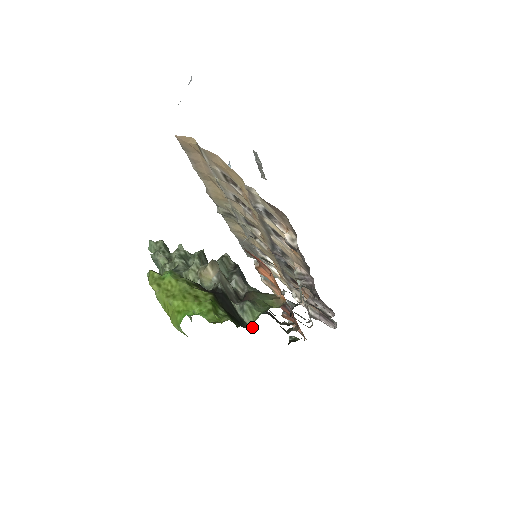
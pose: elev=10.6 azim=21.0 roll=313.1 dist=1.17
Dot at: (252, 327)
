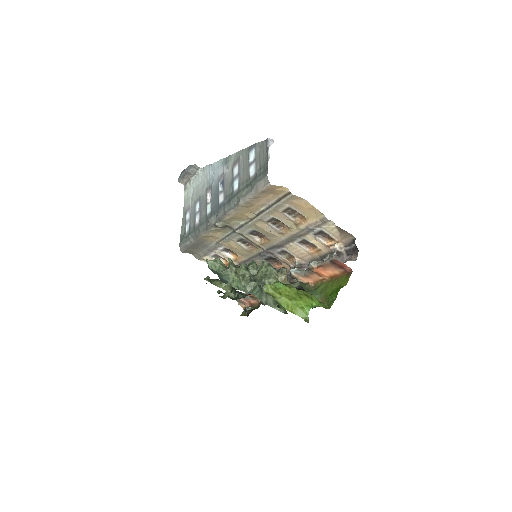
Dot at: occluded
